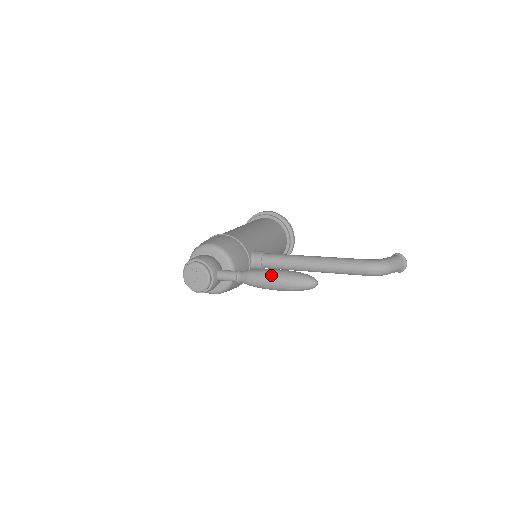
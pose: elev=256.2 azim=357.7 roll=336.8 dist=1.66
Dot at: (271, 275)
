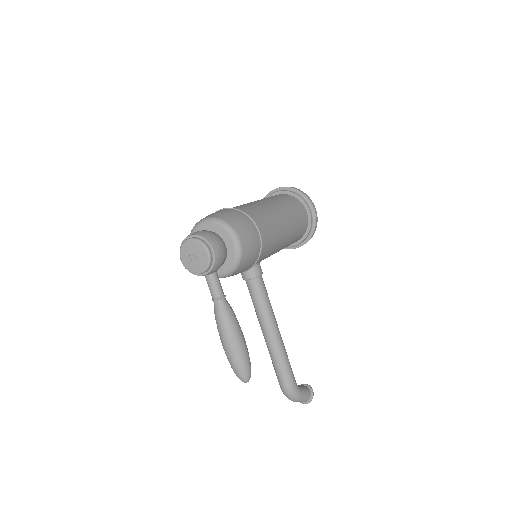
Dot at: (234, 340)
